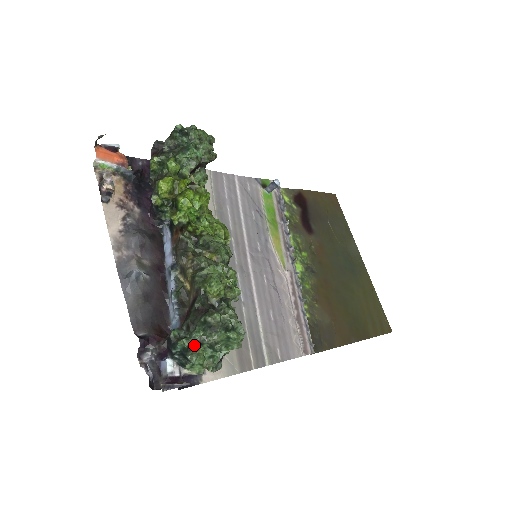
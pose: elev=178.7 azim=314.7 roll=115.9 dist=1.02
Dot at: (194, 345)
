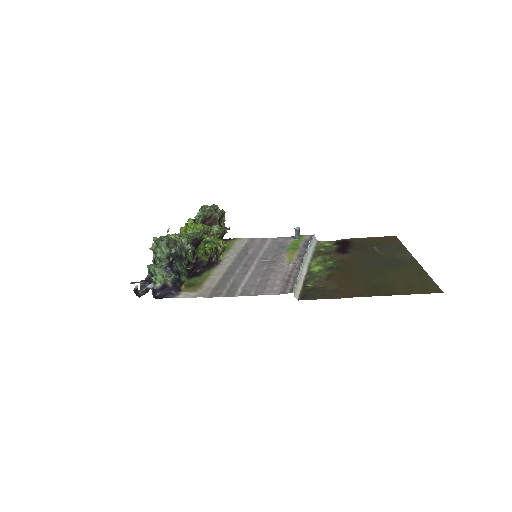
Dot at: occluded
